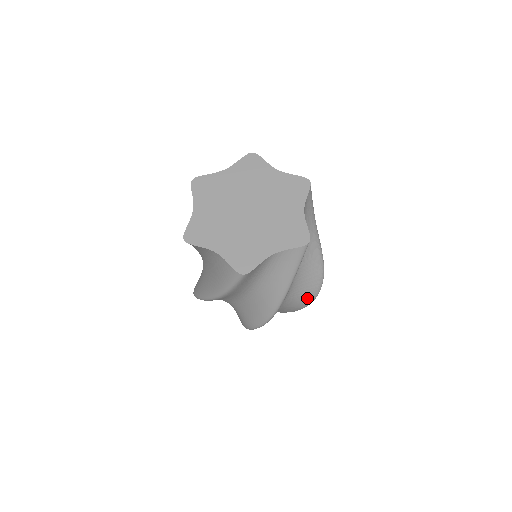
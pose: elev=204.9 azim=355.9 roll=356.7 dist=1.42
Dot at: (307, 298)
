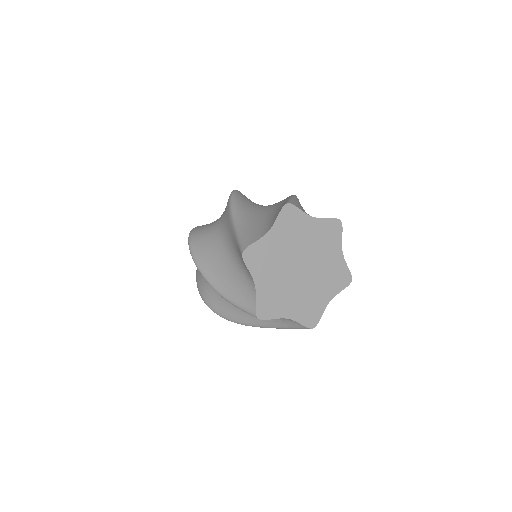
Dot at: occluded
